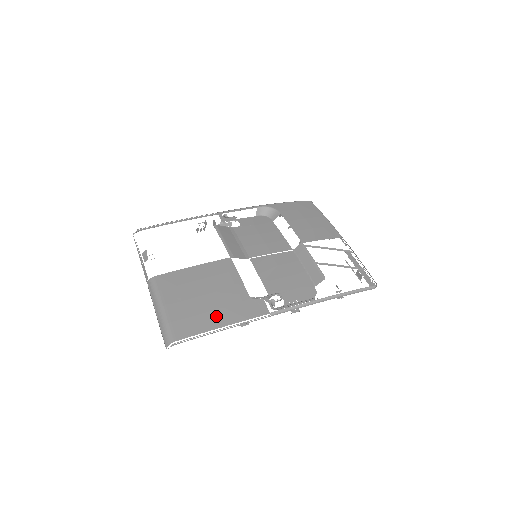
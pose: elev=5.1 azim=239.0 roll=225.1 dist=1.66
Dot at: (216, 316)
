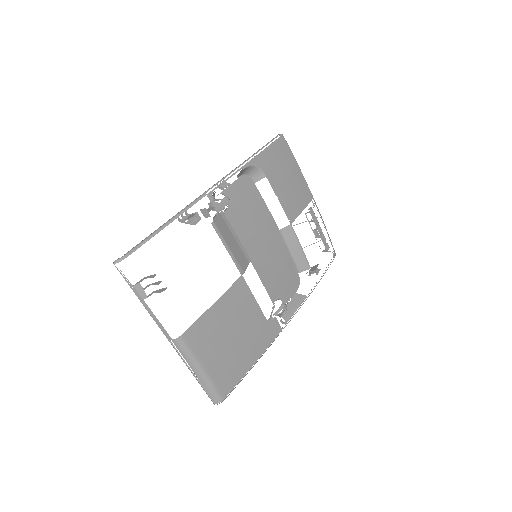
Dot at: (248, 356)
